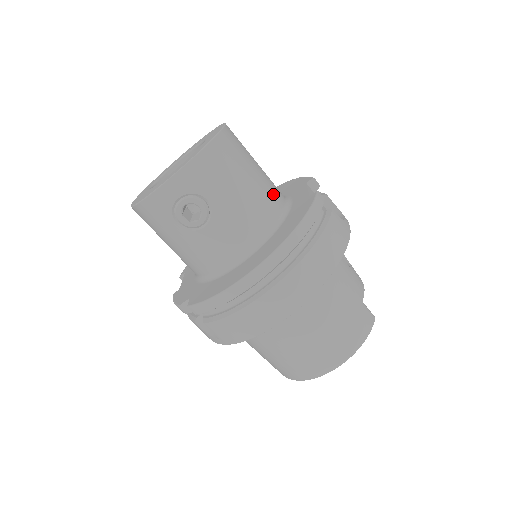
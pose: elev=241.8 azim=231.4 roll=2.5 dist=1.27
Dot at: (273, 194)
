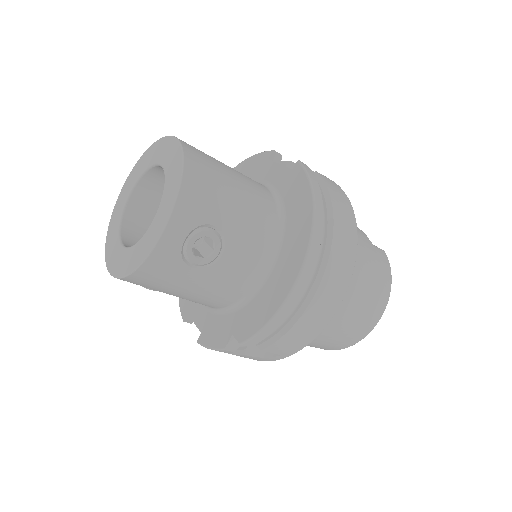
Dot at: (257, 185)
